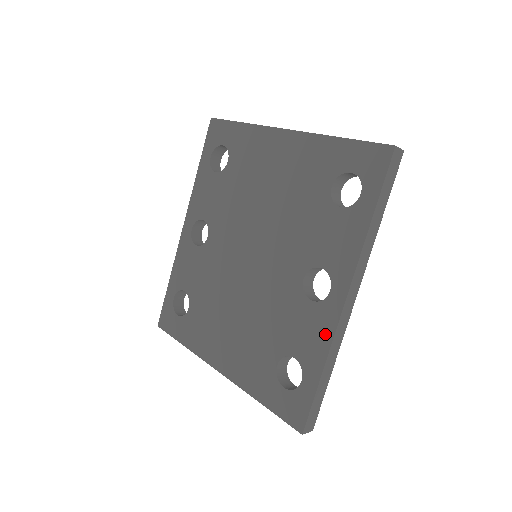
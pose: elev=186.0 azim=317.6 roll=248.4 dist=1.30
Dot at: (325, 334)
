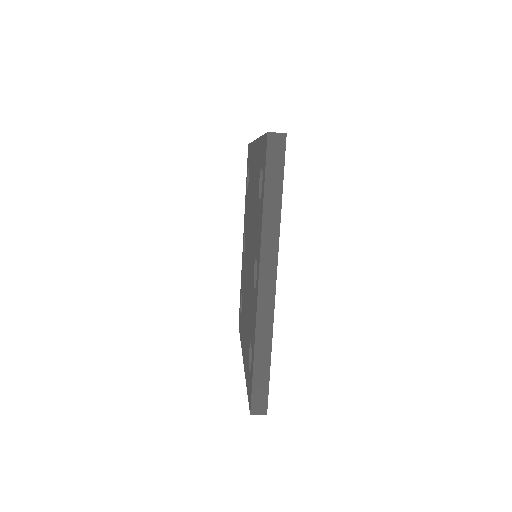
Dot at: (255, 319)
